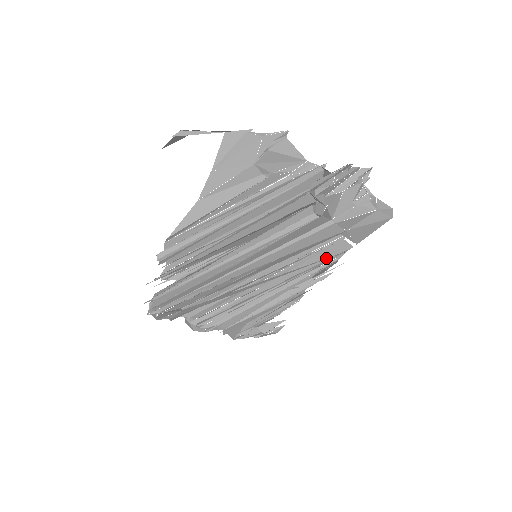
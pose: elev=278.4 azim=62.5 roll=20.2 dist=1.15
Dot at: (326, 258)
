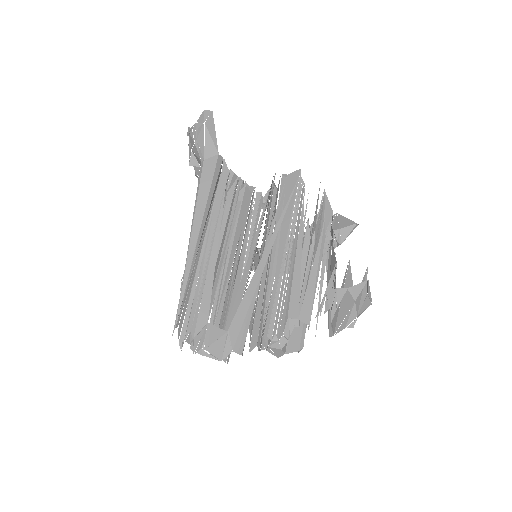
Dot at: (291, 194)
